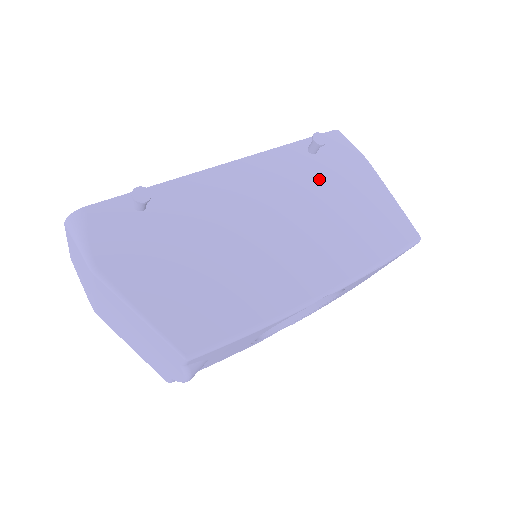
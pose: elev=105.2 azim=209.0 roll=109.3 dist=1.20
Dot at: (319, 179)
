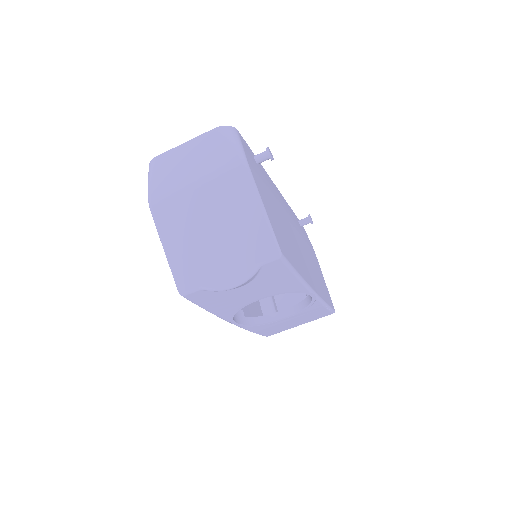
Dot at: (305, 239)
